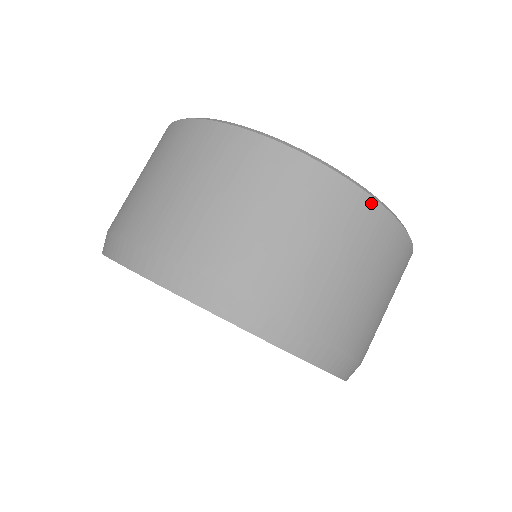
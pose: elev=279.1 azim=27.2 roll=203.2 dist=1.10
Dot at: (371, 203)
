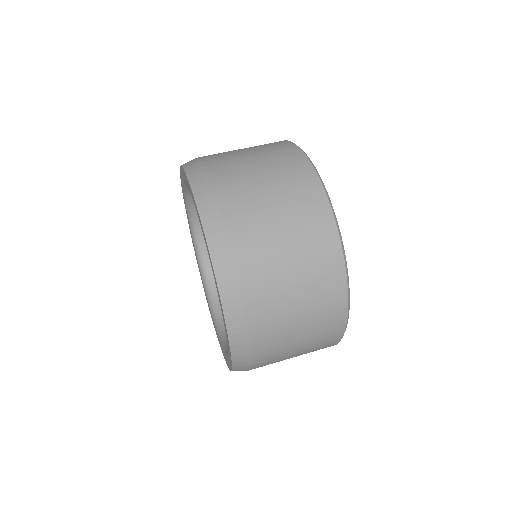
Dot at: (331, 222)
